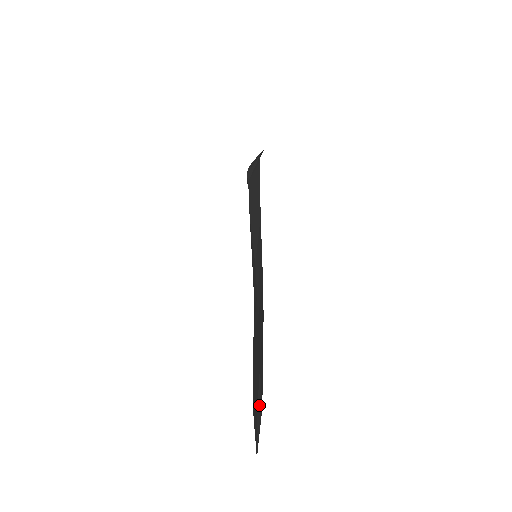
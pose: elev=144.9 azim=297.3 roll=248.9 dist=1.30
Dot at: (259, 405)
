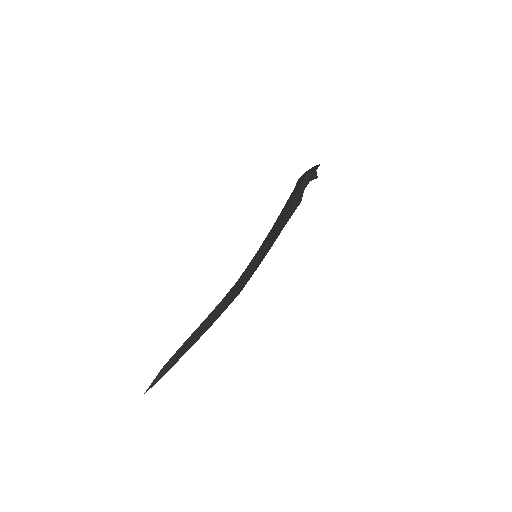
Dot at: (167, 366)
